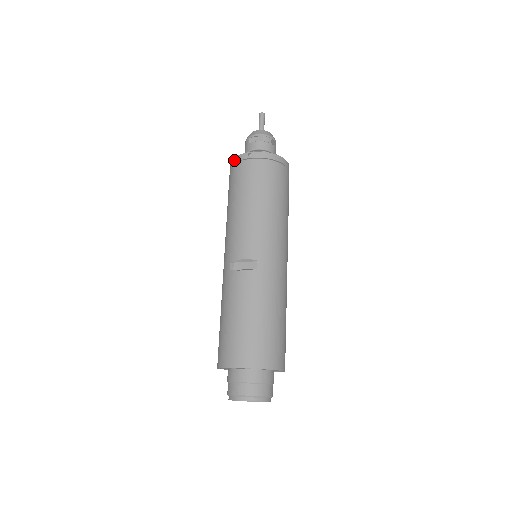
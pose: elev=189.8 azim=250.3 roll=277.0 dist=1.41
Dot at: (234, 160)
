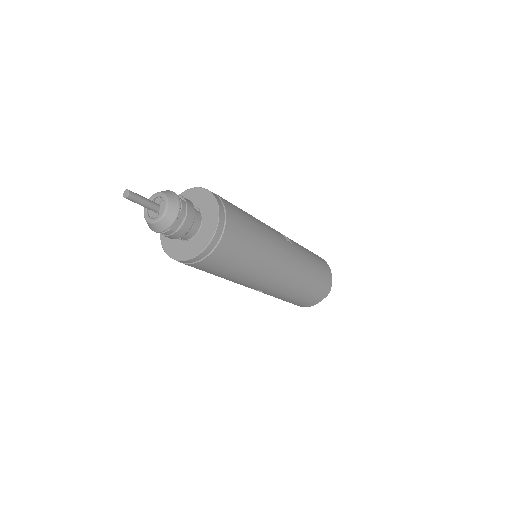
Dot at: (163, 242)
